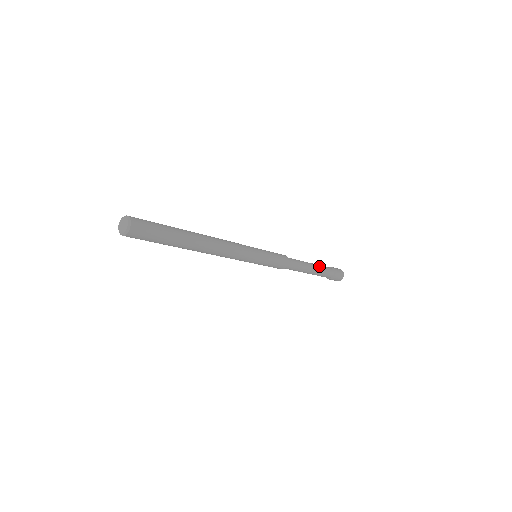
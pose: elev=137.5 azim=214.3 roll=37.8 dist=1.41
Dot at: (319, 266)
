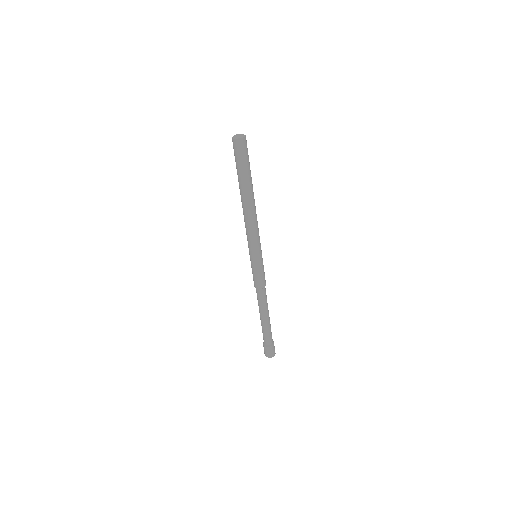
Dot at: (270, 325)
